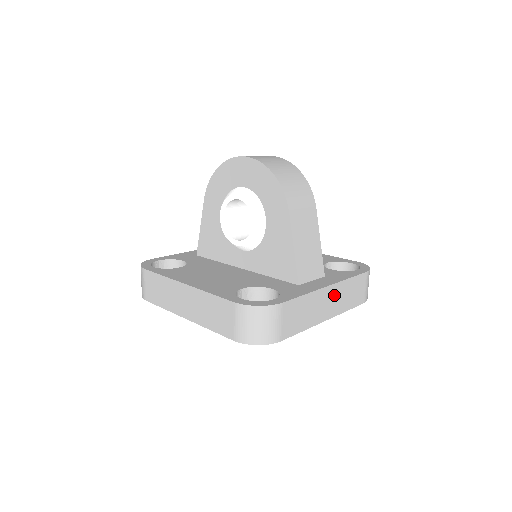
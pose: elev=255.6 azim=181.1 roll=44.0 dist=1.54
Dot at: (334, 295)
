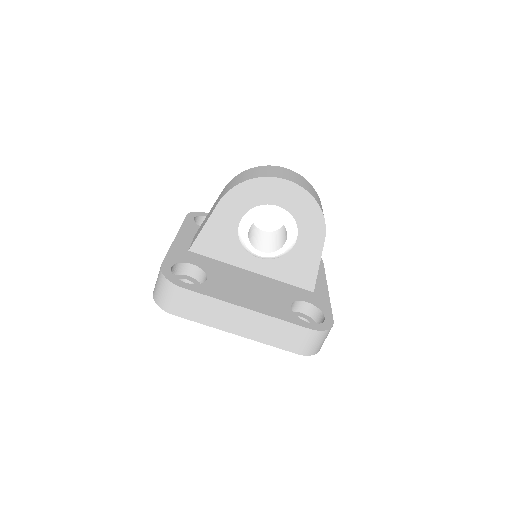
Dot at: occluded
